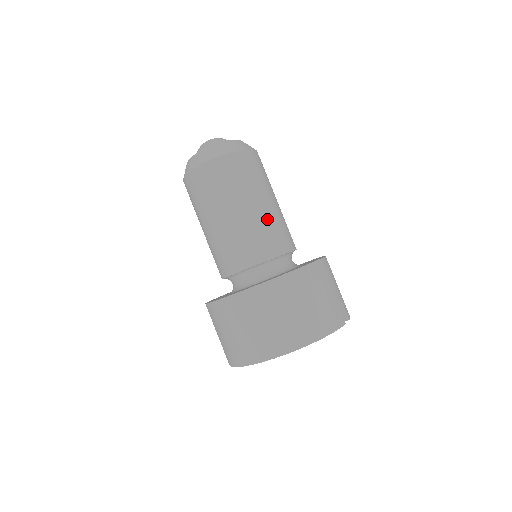
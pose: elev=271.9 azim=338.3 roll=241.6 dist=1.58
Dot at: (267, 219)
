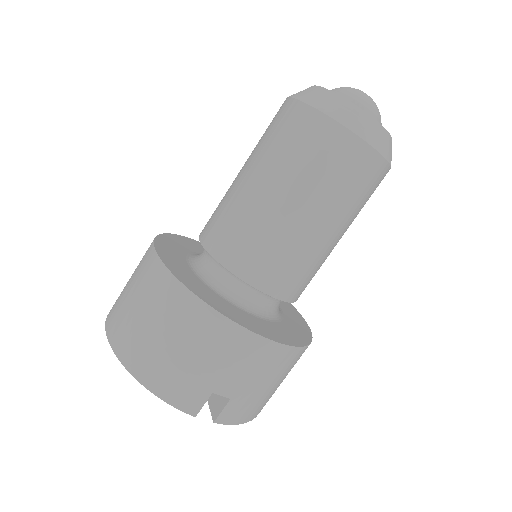
Dot at: (273, 228)
